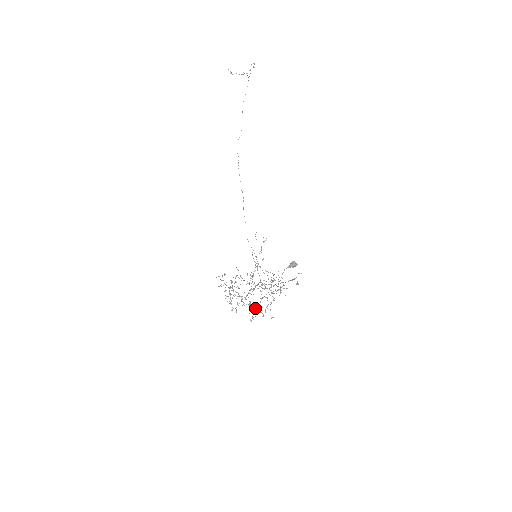
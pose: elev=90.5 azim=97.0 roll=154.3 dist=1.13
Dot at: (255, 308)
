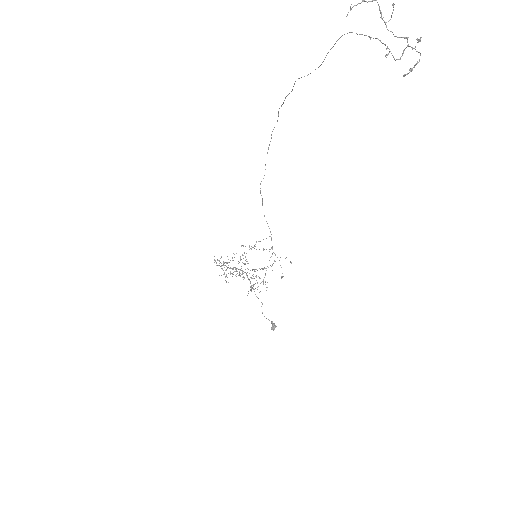
Dot at: (242, 272)
